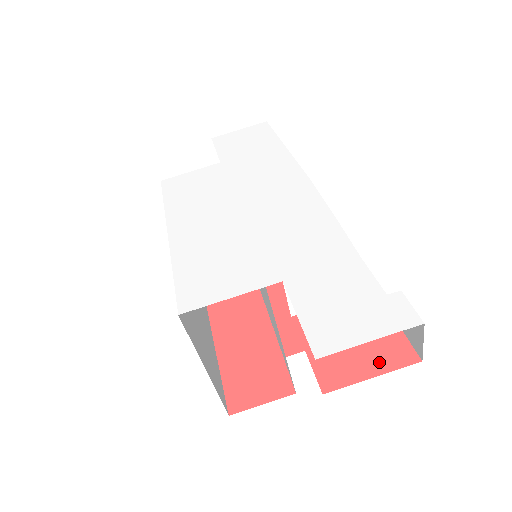
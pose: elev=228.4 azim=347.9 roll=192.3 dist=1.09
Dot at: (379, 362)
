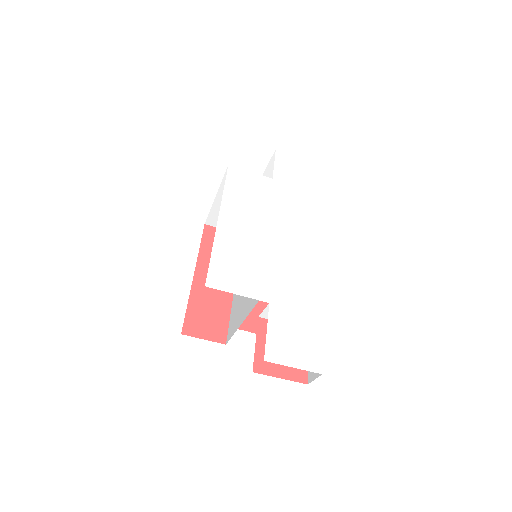
Dot at: (288, 372)
